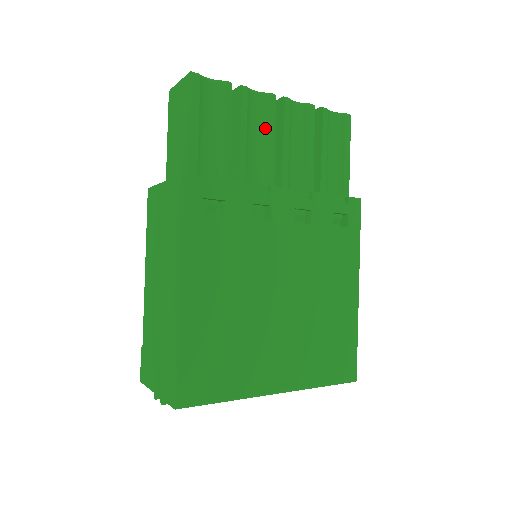
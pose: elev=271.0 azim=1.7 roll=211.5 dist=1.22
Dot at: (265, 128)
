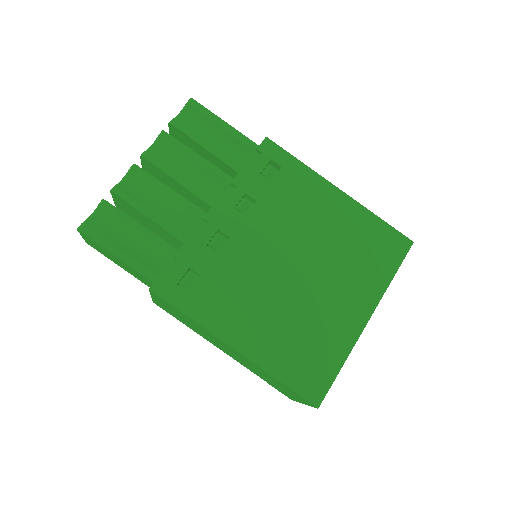
Dot at: (156, 191)
